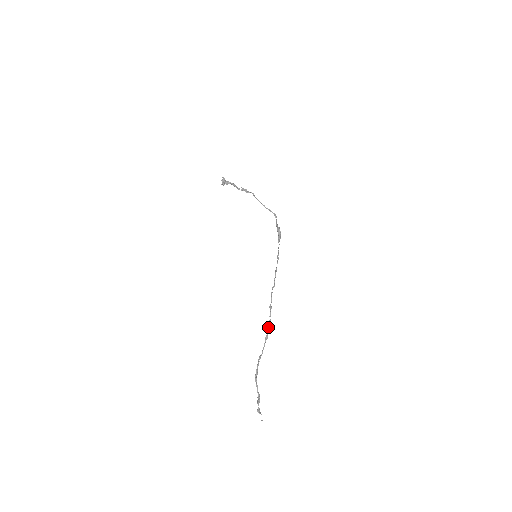
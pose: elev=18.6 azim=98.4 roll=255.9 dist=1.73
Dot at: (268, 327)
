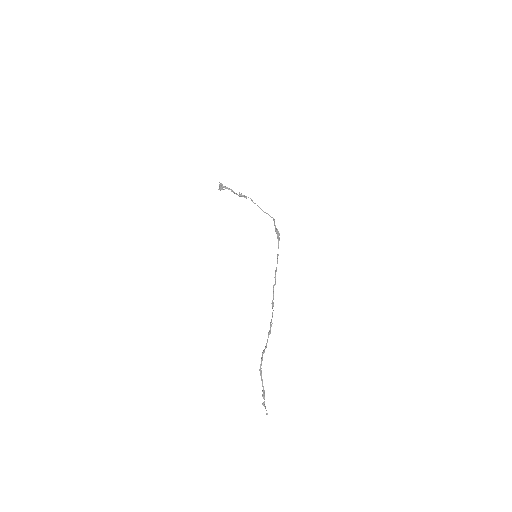
Dot at: (271, 322)
